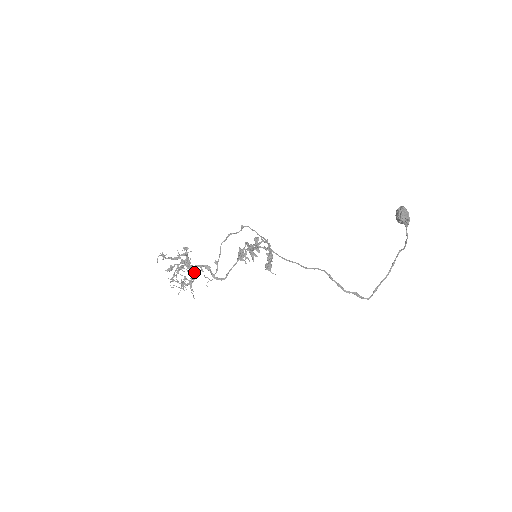
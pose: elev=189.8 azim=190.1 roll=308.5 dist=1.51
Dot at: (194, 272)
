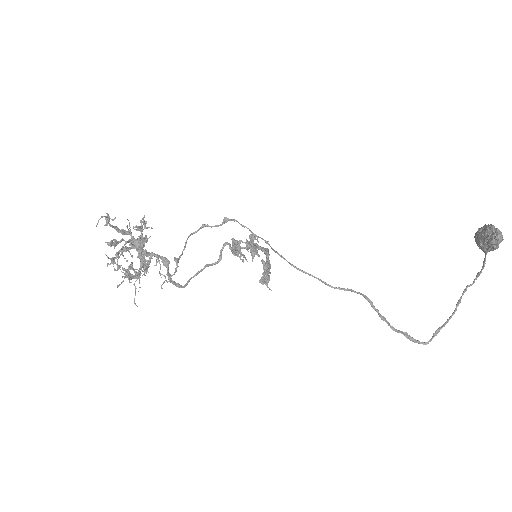
Dot at: (149, 260)
